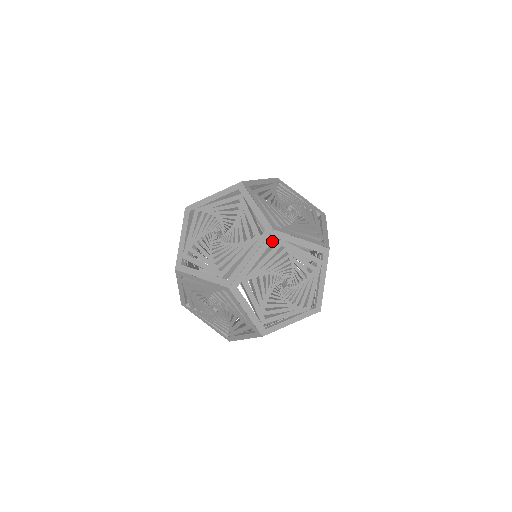
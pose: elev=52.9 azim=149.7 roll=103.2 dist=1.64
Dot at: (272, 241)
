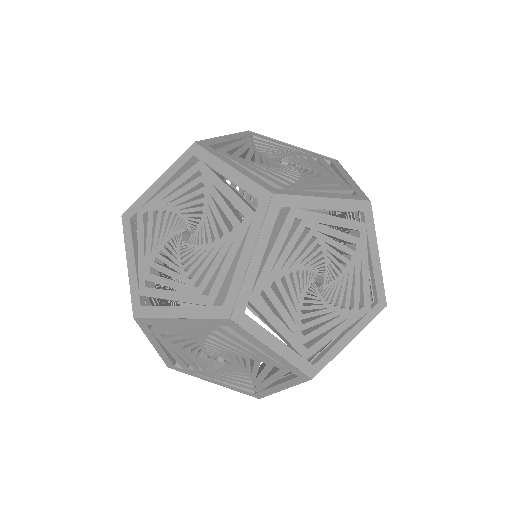
Dot at: occluded
